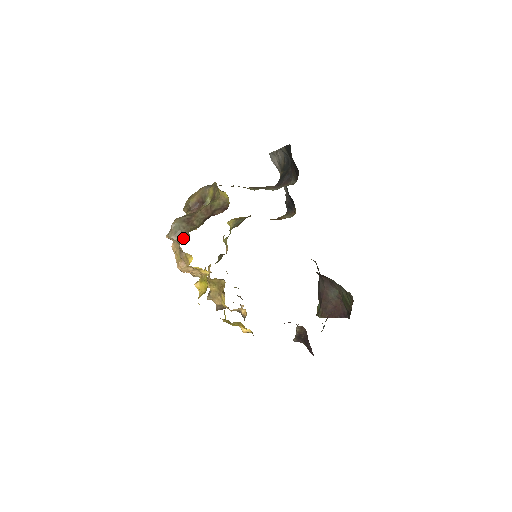
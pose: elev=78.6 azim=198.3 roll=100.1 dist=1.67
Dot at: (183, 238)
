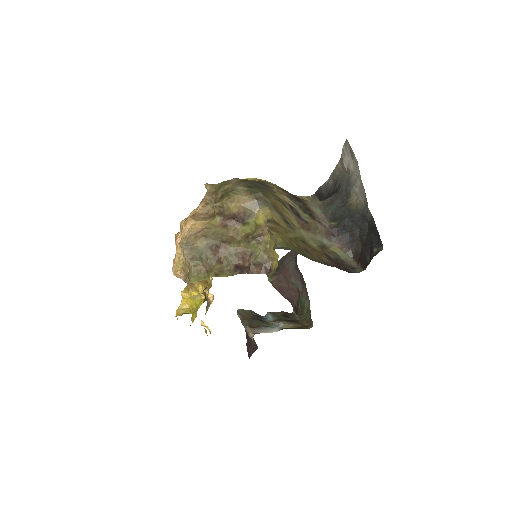
Dot at: (199, 268)
